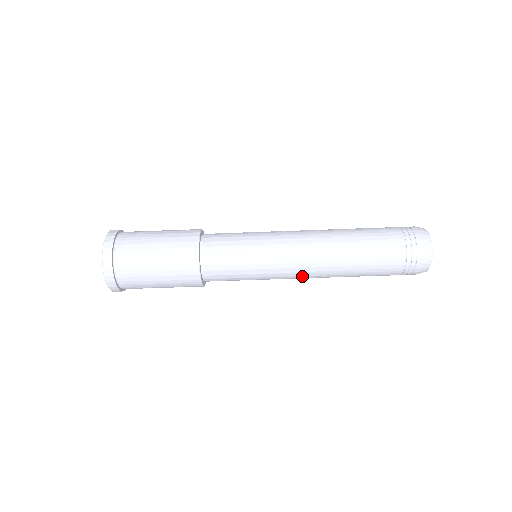
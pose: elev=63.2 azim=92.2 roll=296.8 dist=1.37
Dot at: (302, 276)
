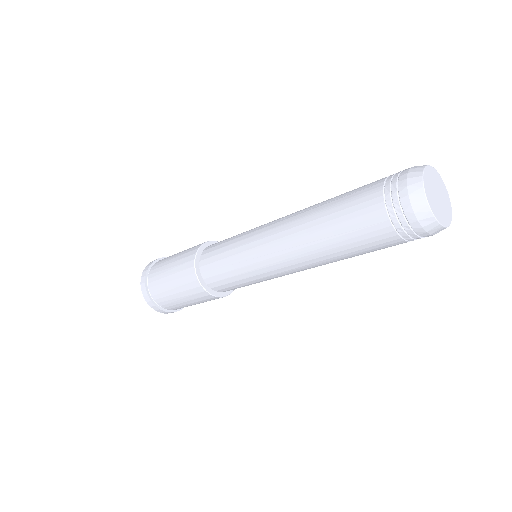
Dot at: occluded
